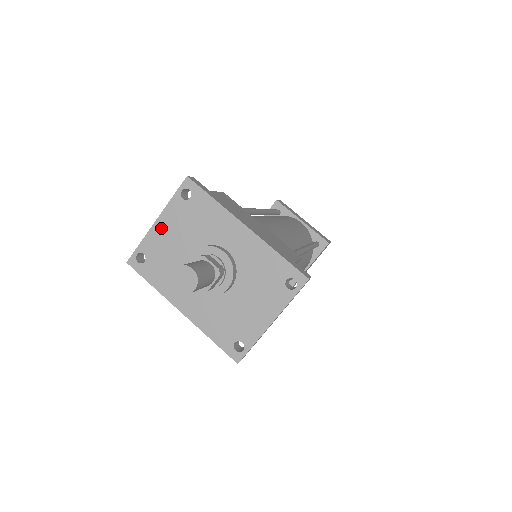
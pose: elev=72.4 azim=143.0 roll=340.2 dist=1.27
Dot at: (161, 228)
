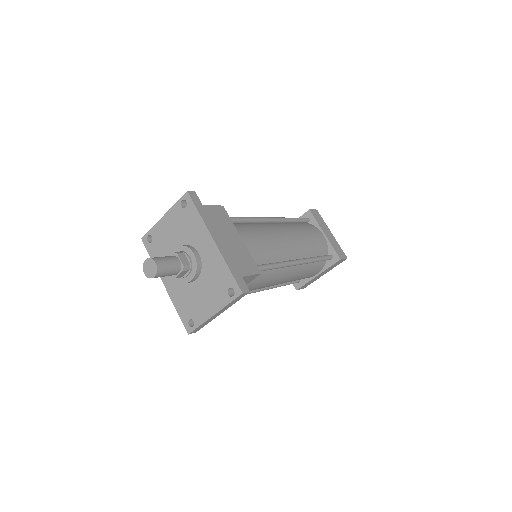
Dot at: (165, 222)
